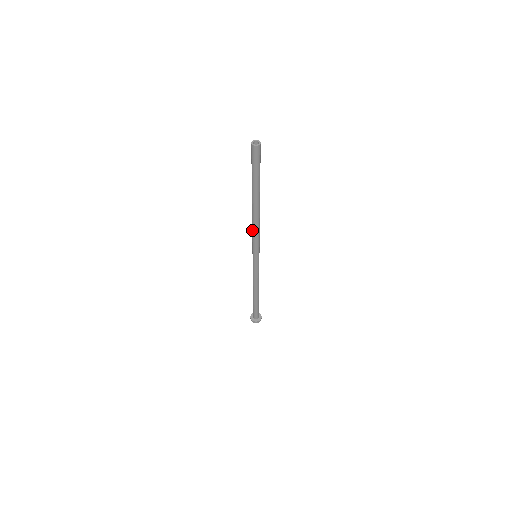
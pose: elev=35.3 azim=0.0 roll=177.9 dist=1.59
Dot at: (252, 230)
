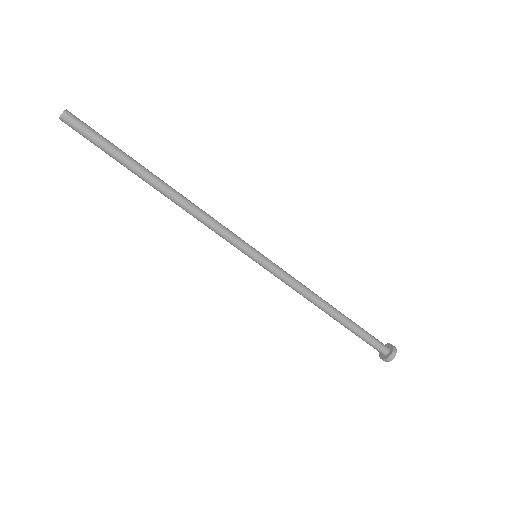
Dot at: occluded
